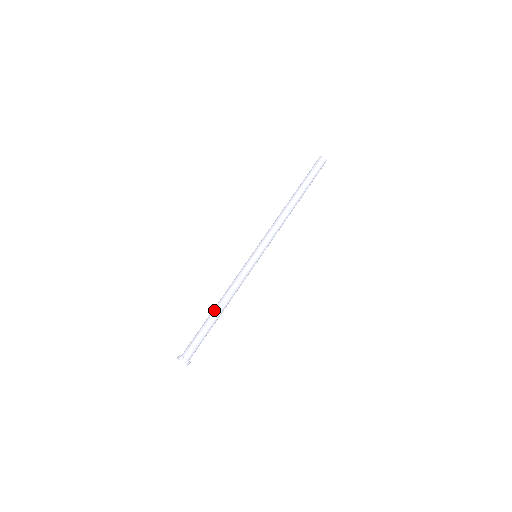
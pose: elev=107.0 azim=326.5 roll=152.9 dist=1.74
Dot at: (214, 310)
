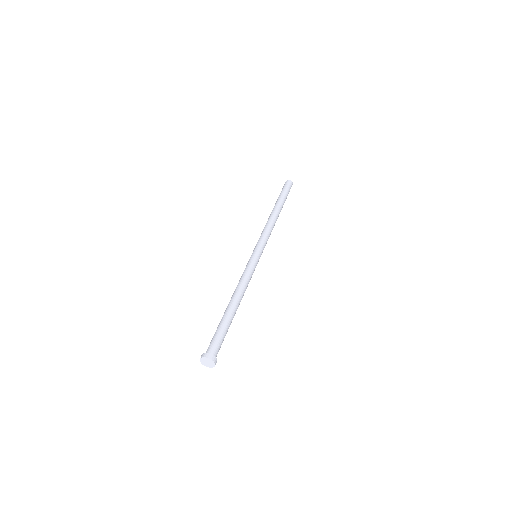
Dot at: (227, 307)
